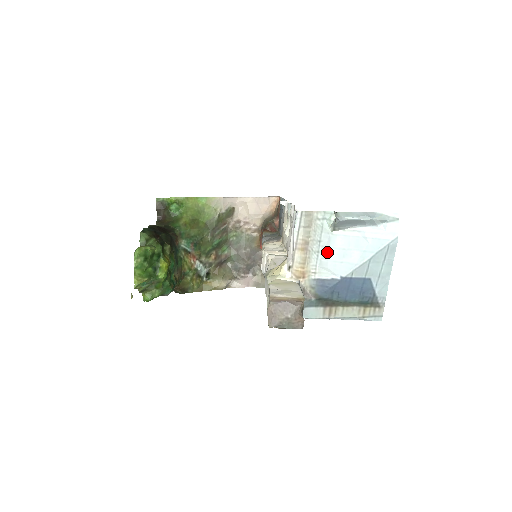
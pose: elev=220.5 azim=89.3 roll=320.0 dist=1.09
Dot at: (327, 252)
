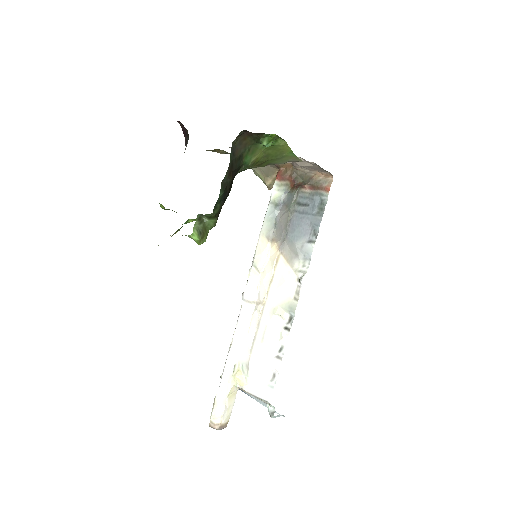
Dot at: (258, 399)
